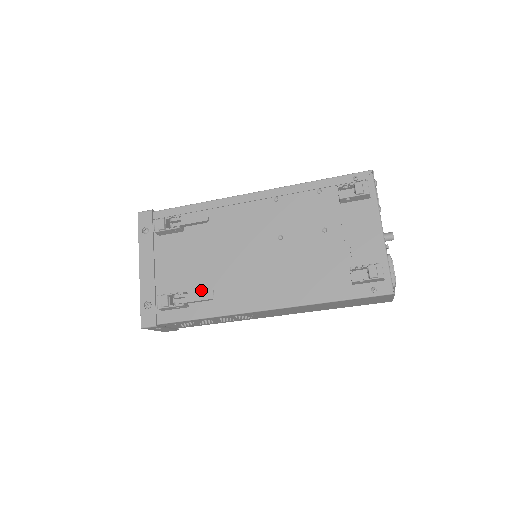
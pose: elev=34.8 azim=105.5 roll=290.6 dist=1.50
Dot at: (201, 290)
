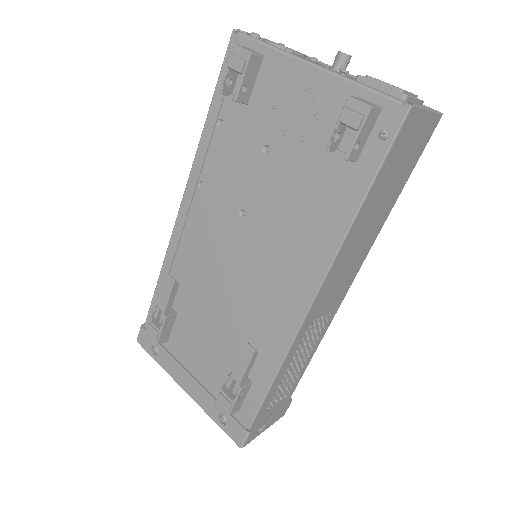
Dot at: occluded
